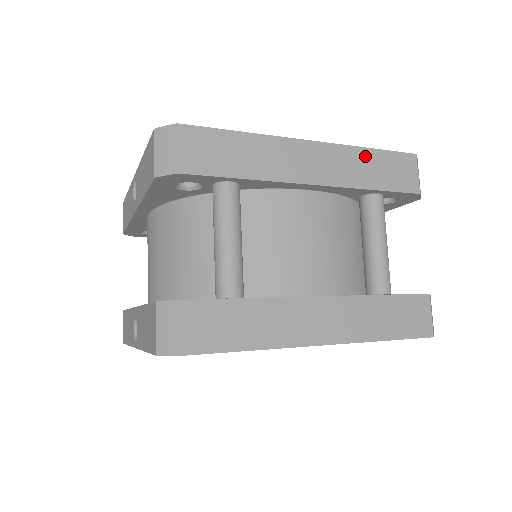
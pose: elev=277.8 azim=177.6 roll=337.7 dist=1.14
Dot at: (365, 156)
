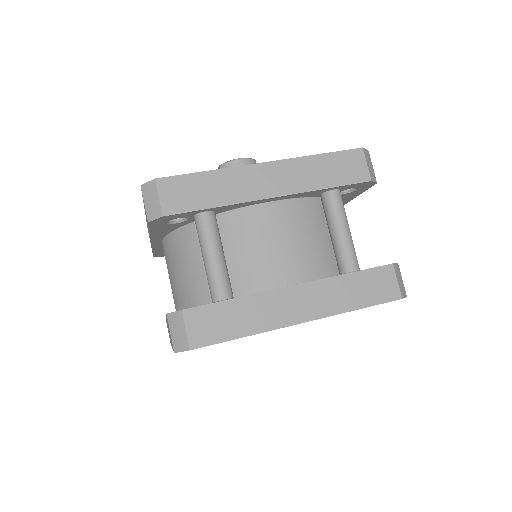
Dot at: (315, 162)
